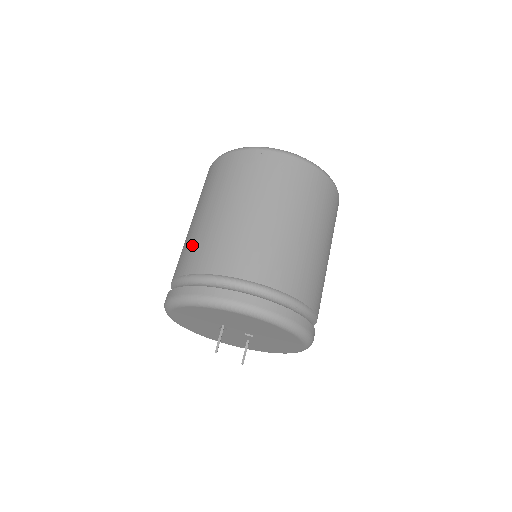
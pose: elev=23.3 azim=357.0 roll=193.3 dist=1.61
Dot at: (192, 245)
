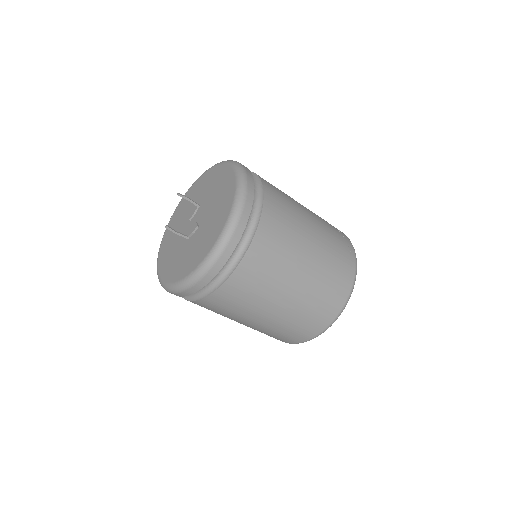
Dot at: occluded
